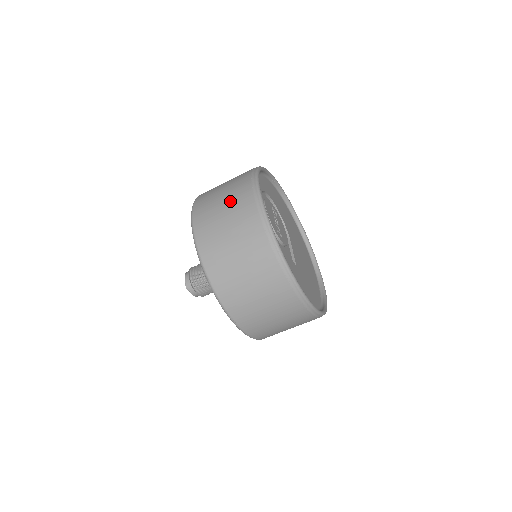
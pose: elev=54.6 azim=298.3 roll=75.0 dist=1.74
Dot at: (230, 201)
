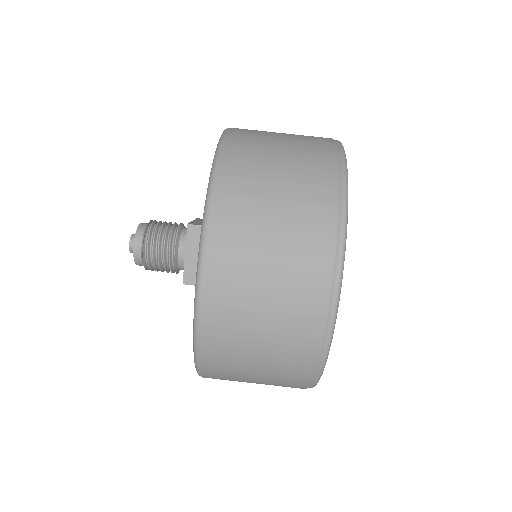
Dot at: occluded
